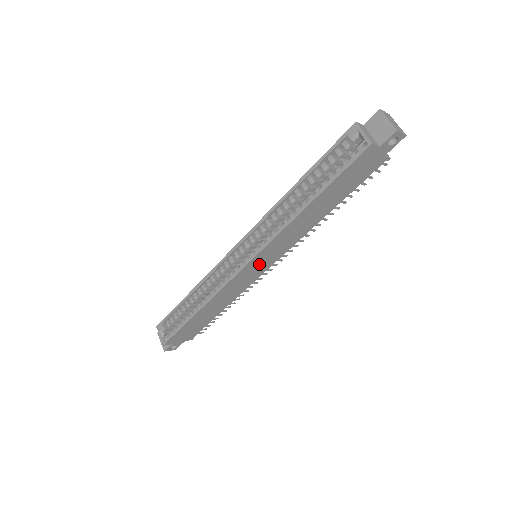
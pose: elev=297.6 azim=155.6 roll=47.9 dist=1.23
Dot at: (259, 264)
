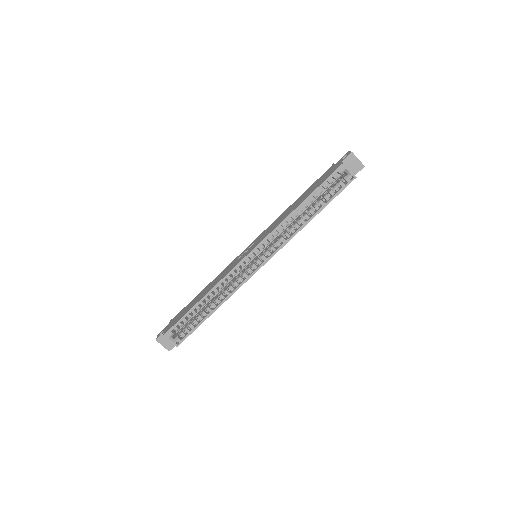
Dot at: occluded
